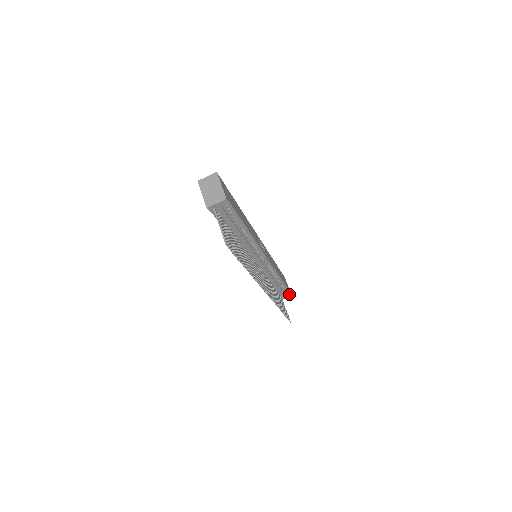
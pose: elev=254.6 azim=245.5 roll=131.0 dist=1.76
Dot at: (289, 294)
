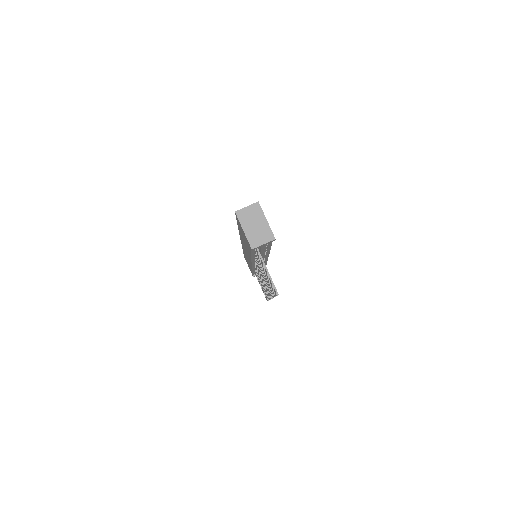
Dot at: occluded
